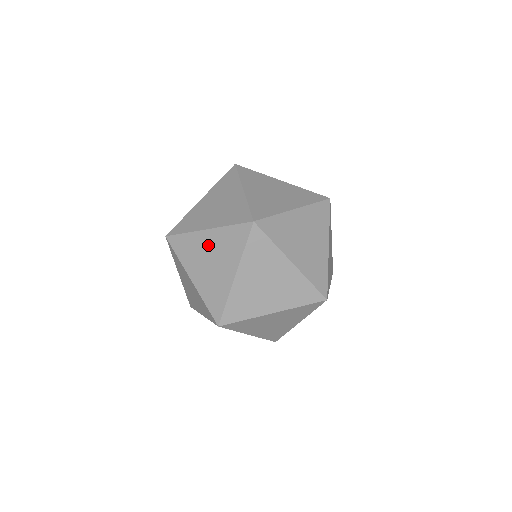
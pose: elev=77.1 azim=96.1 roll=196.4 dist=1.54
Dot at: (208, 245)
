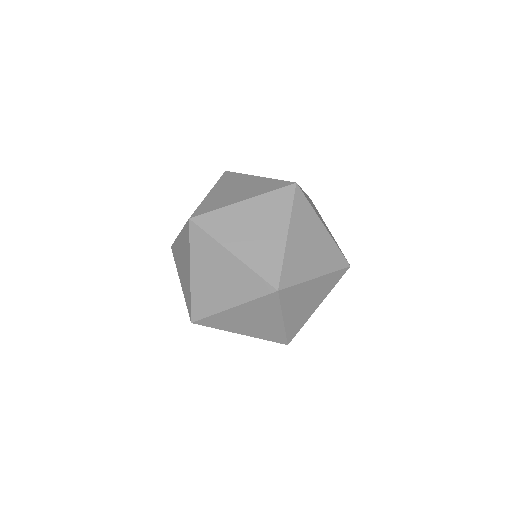
Dot at: (225, 266)
